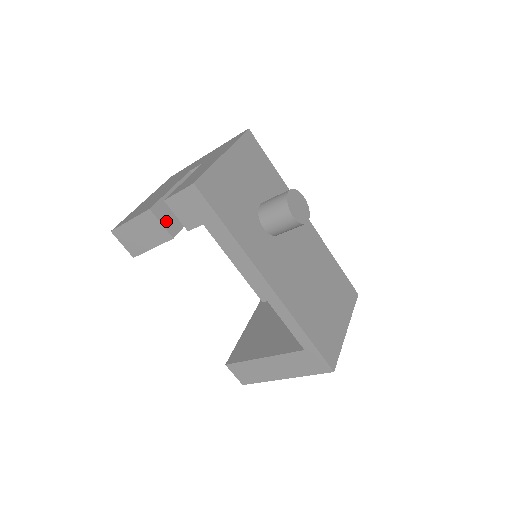
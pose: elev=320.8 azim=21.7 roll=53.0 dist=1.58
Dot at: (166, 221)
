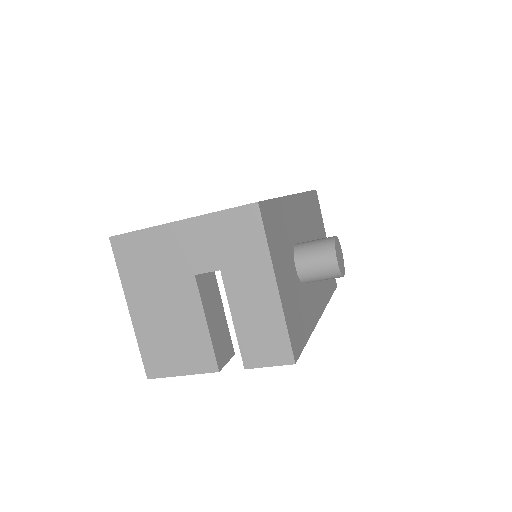
Dot at: (226, 354)
